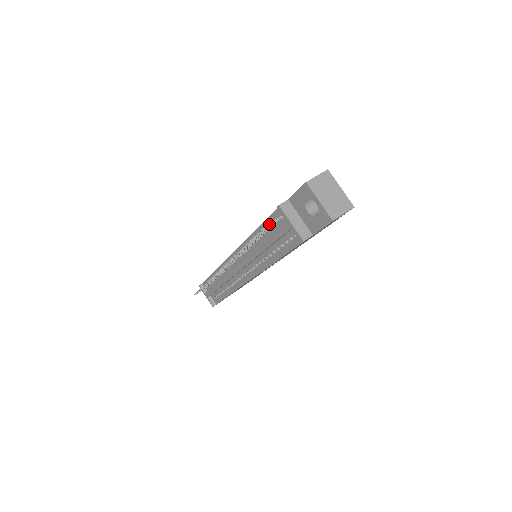
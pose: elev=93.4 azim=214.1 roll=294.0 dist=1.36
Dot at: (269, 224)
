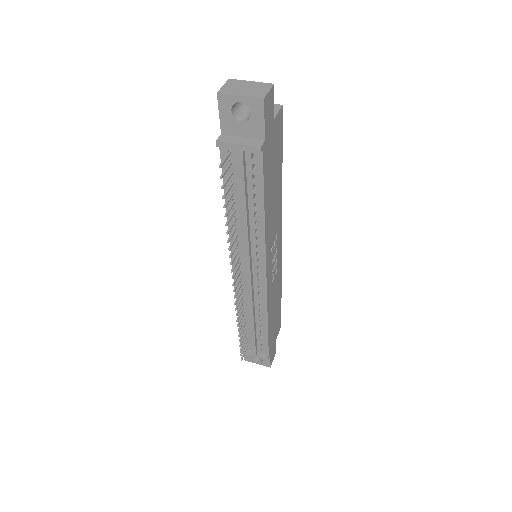
Dot at: (221, 163)
